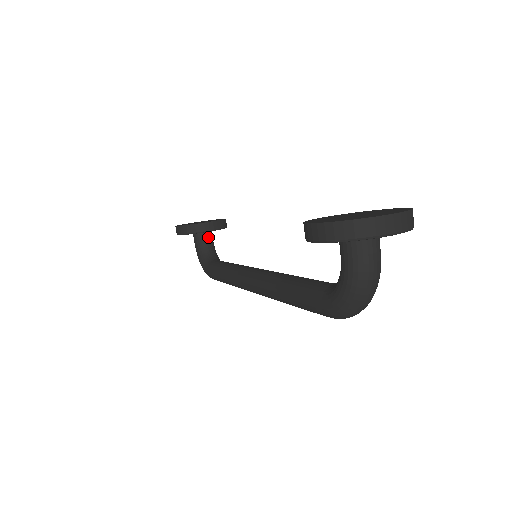
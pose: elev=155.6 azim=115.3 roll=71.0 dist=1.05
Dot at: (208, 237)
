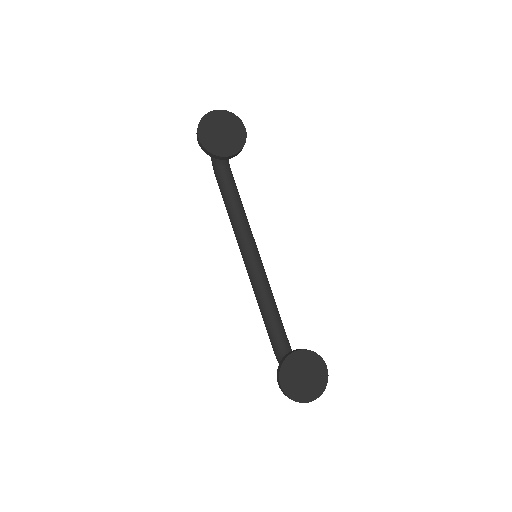
Dot at: occluded
